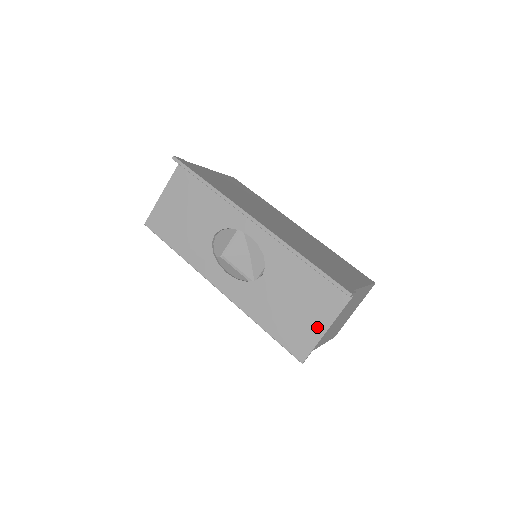
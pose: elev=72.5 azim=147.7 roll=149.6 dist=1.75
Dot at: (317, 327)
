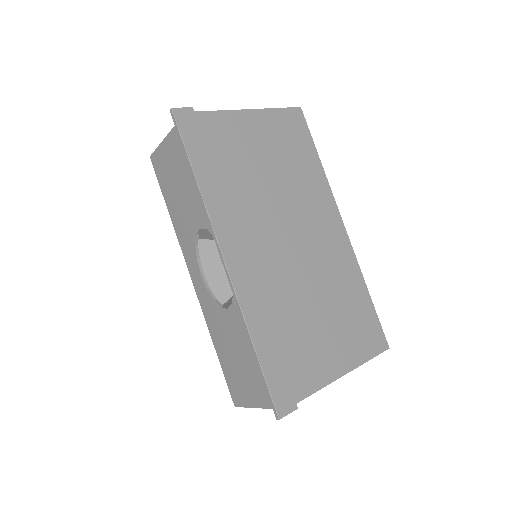
Dot at: (254, 397)
